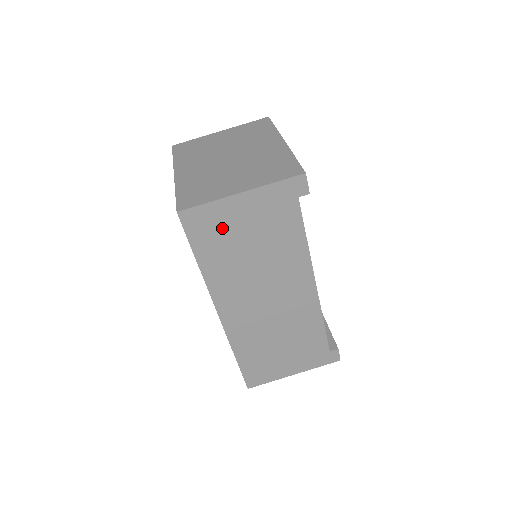
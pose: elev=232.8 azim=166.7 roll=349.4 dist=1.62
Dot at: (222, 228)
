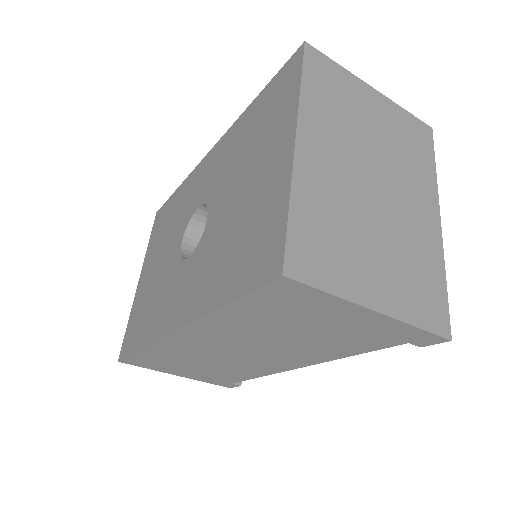
Dot at: (301, 311)
